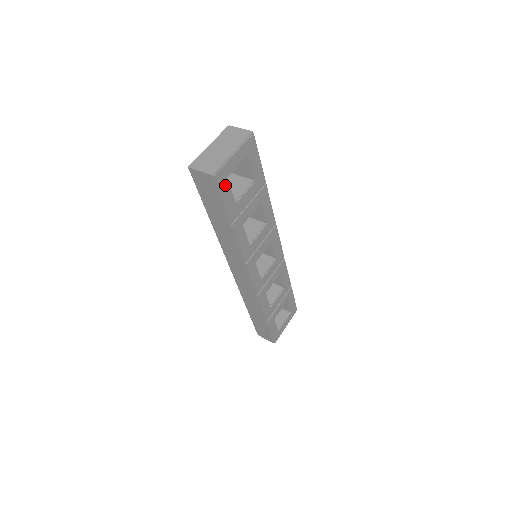
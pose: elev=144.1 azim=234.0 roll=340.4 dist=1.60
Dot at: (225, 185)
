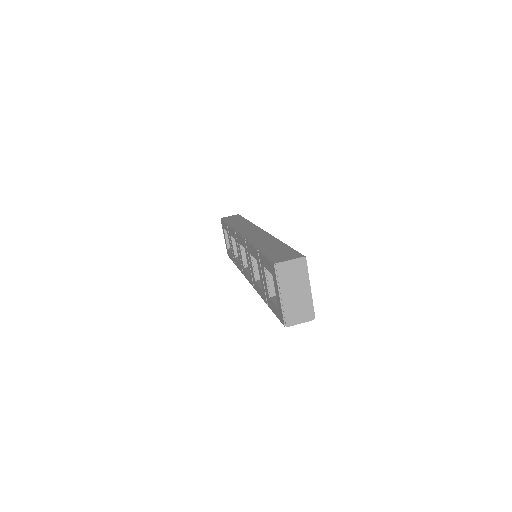
Dot at: occluded
